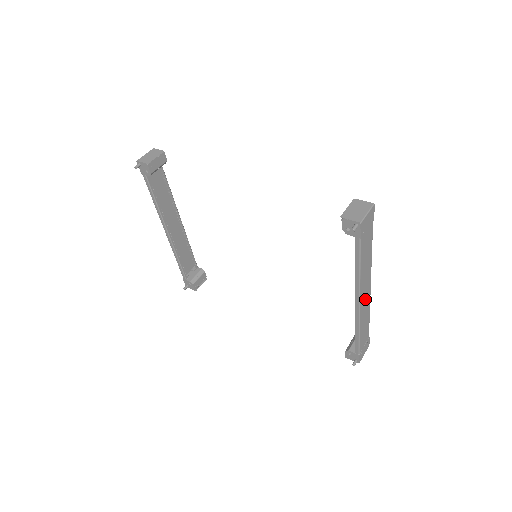
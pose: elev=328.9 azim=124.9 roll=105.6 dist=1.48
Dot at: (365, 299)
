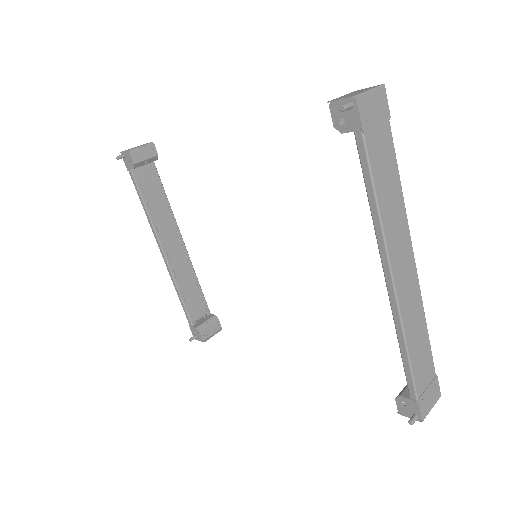
Dot at: (406, 280)
